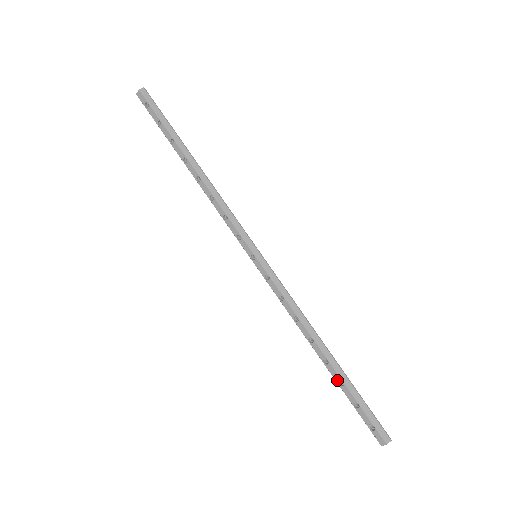
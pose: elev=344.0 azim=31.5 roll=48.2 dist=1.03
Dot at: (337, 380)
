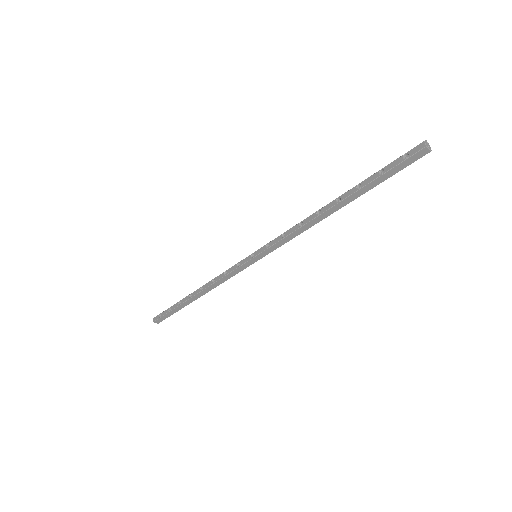
Dot at: (355, 190)
